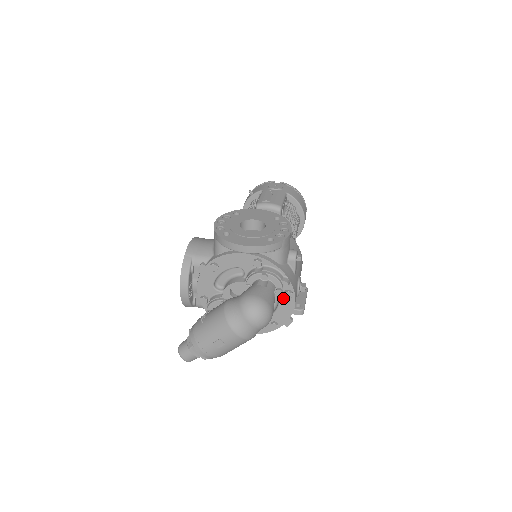
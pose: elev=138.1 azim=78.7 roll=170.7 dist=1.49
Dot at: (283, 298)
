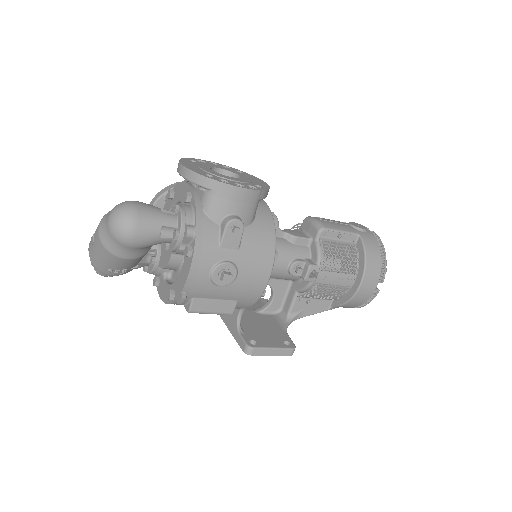
Dot at: (187, 258)
